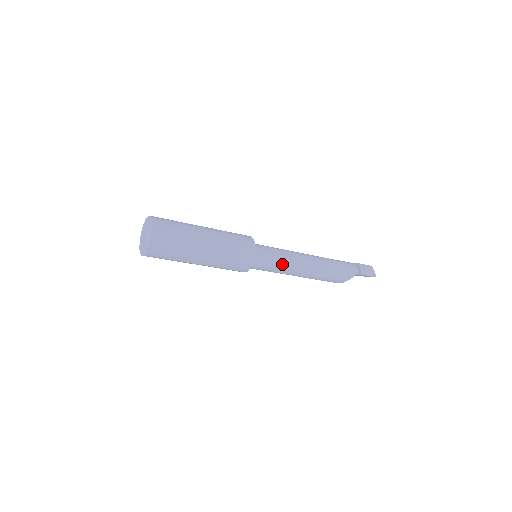
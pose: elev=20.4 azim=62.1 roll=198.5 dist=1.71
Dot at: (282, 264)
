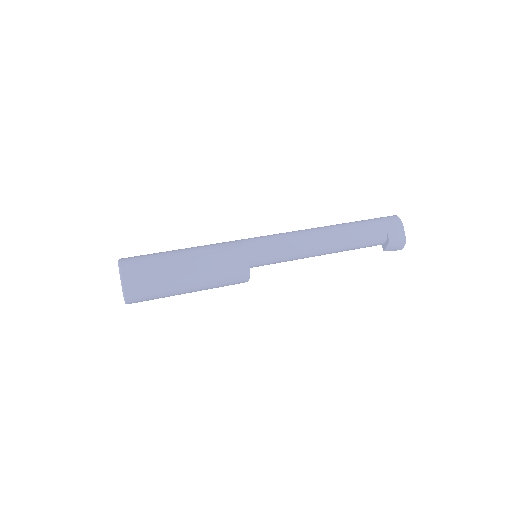
Dot at: occluded
